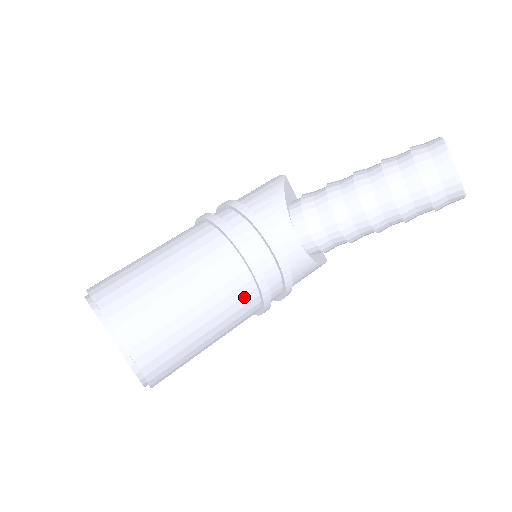
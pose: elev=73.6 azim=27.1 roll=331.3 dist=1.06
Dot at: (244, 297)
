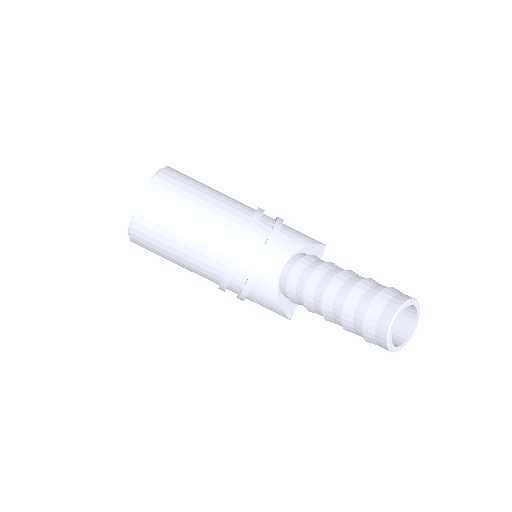
Dot at: (220, 255)
